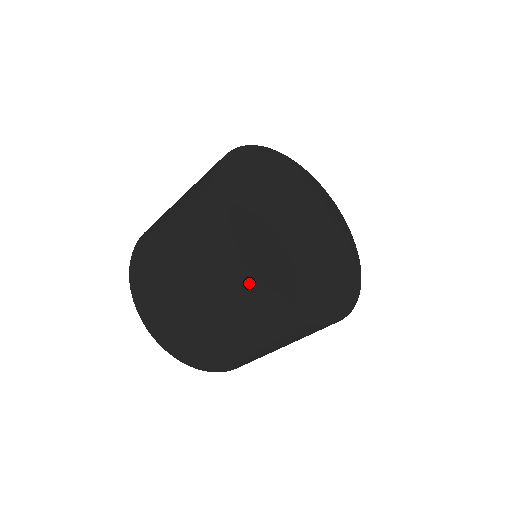
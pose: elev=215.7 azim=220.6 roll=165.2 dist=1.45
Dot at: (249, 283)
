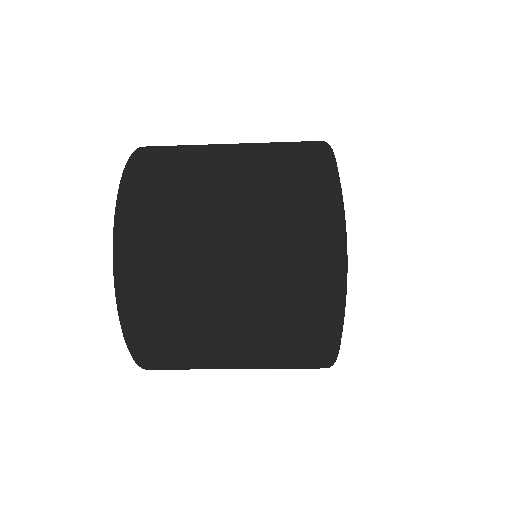
Dot at: (329, 224)
